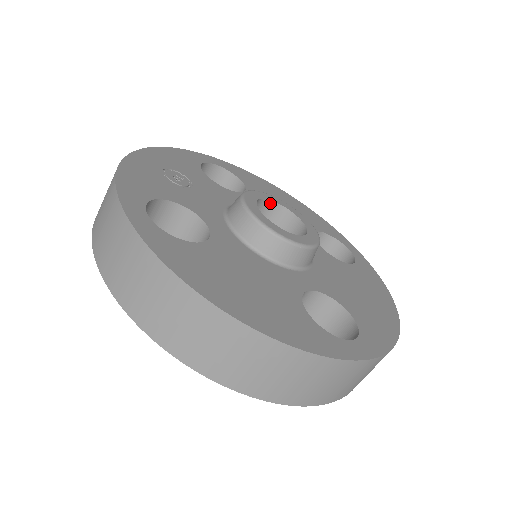
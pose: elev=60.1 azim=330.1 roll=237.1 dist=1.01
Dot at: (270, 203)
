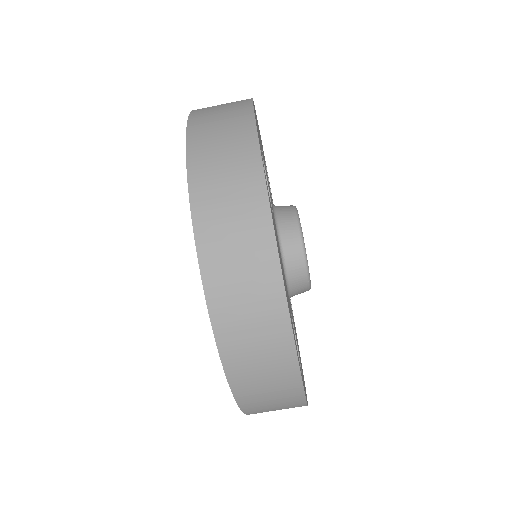
Dot at: occluded
